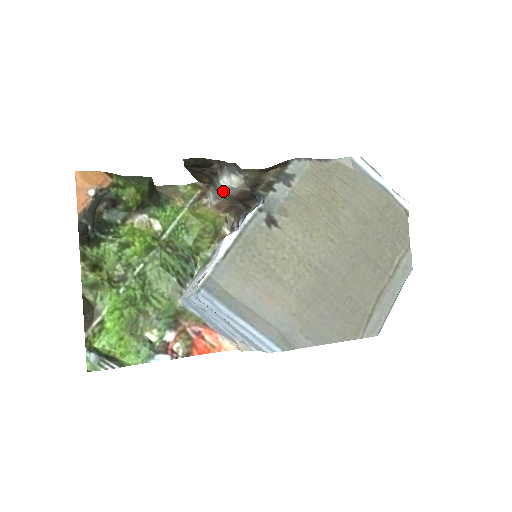
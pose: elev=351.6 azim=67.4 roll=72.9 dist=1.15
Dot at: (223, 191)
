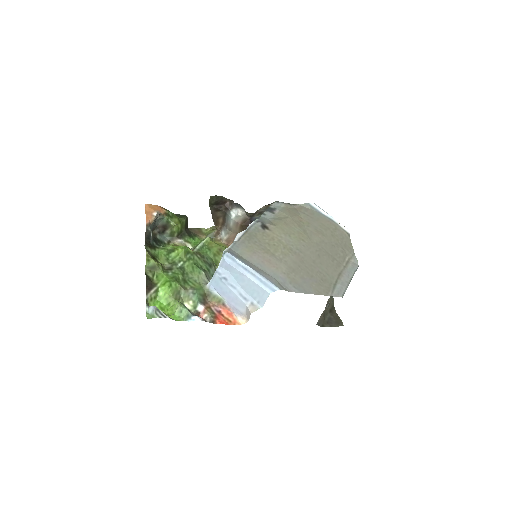
Dot at: (233, 219)
